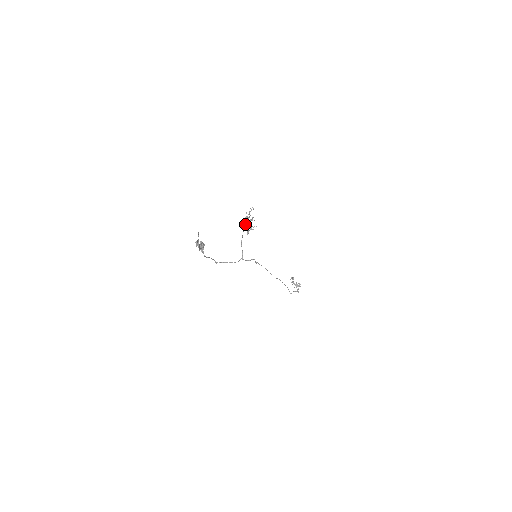
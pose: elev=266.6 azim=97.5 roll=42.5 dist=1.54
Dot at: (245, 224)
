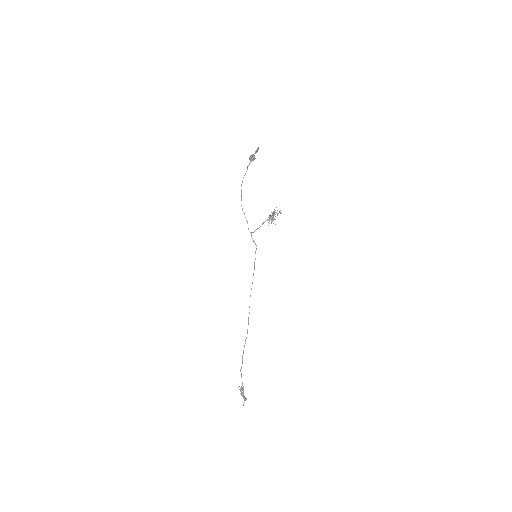
Dot at: occluded
